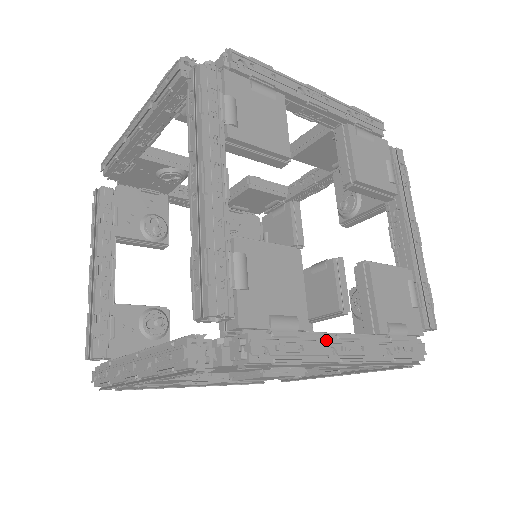
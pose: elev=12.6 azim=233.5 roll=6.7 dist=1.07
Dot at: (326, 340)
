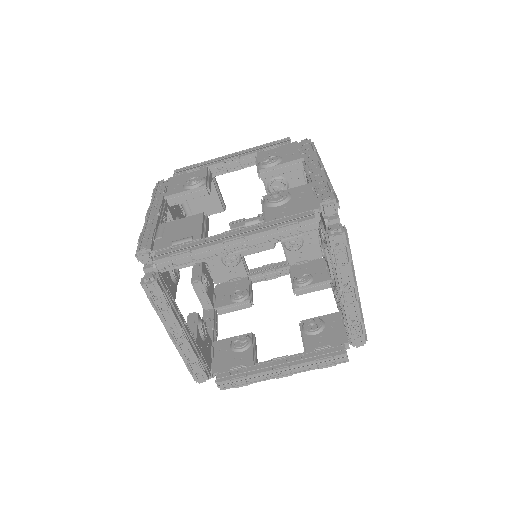
Dot at: occluded
